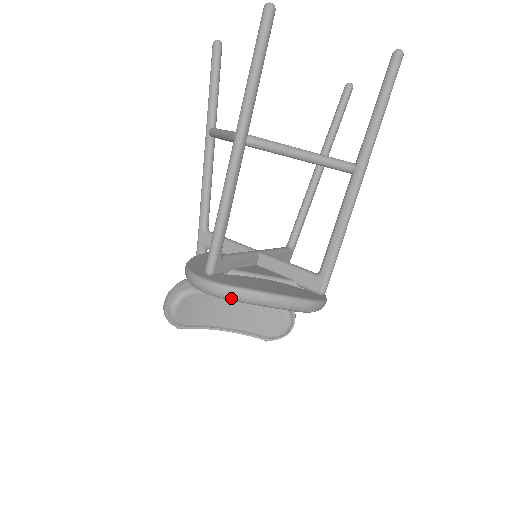
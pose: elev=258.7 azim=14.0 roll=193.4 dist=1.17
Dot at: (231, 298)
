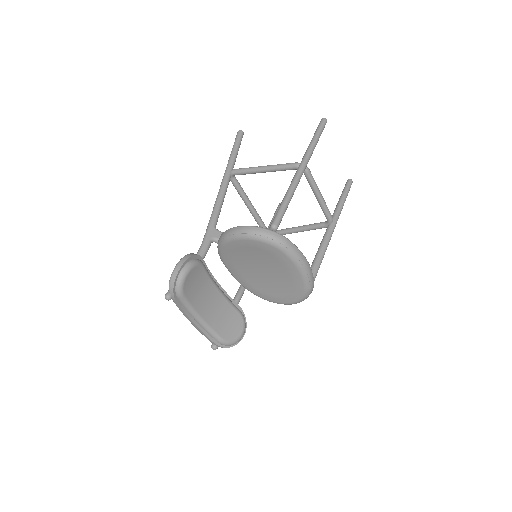
Dot at: (288, 248)
